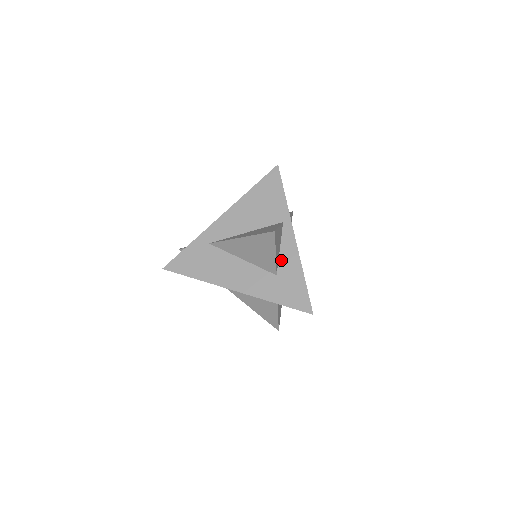
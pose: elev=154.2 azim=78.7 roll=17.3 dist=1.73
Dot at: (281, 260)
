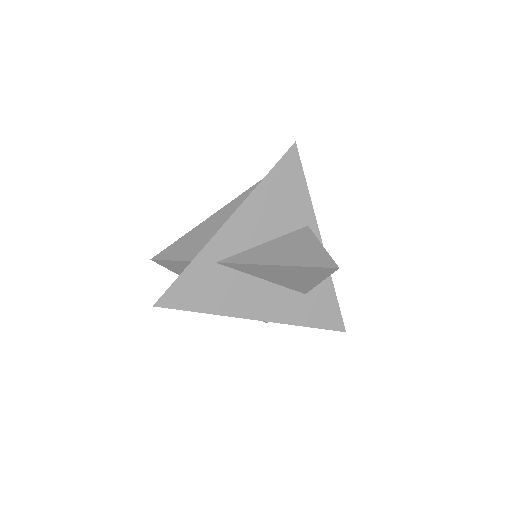
Dot at: occluded
